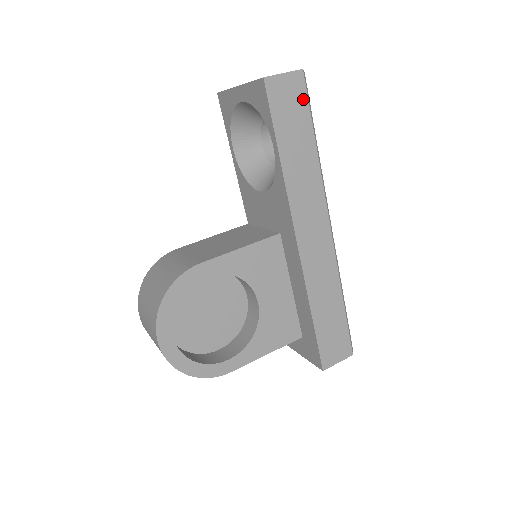
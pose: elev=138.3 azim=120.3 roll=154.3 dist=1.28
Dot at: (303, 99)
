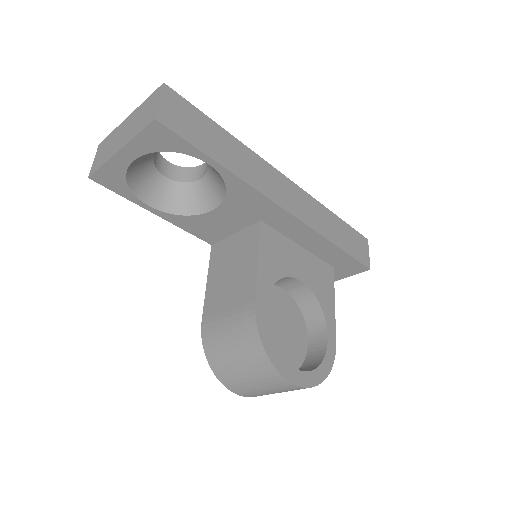
Dot at: (187, 106)
